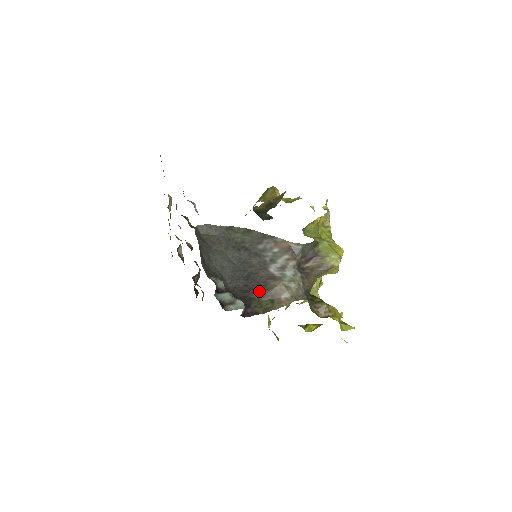
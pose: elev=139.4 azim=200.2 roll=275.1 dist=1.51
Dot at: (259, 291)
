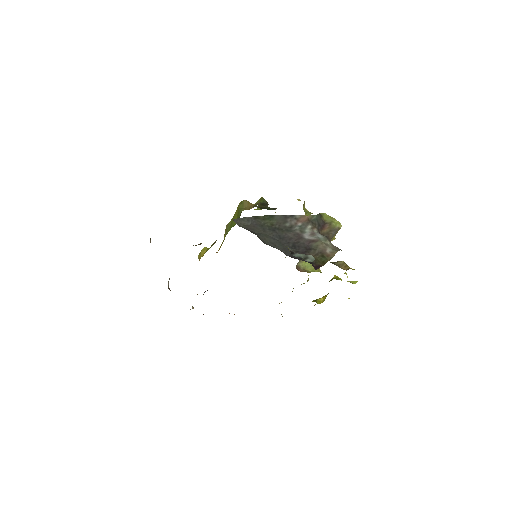
Dot at: (310, 252)
